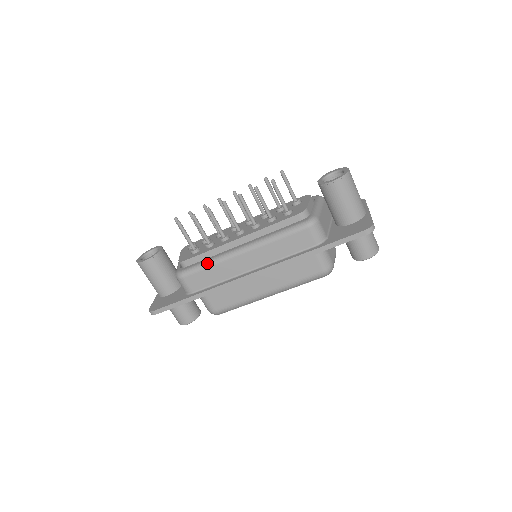
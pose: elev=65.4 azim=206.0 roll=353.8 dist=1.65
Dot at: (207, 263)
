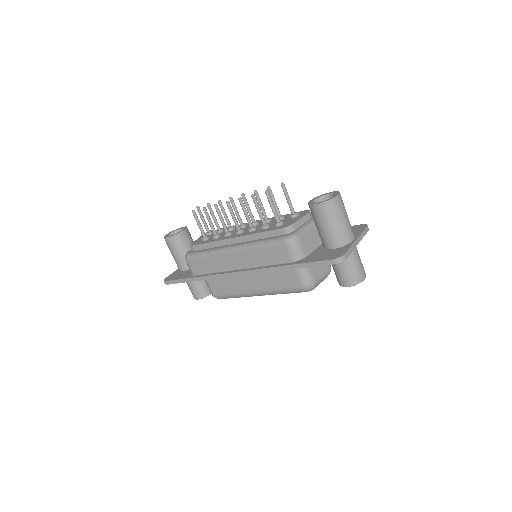
Dot at: (206, 253)
